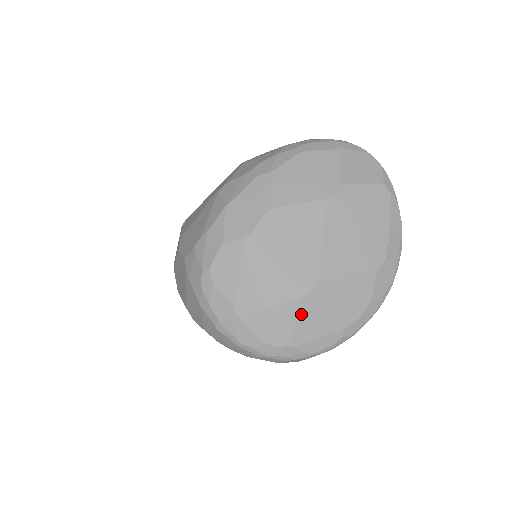
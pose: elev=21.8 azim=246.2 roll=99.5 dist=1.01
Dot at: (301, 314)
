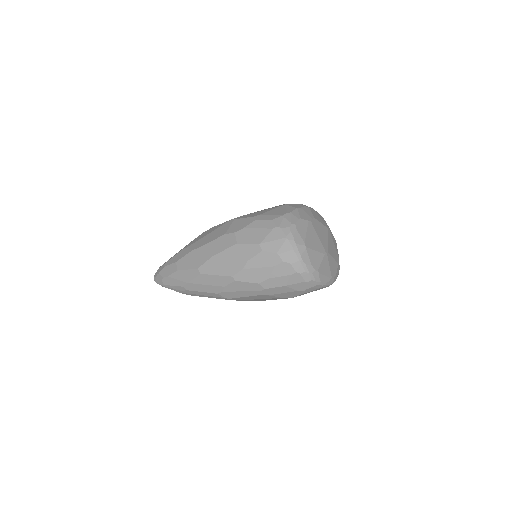
Dot at: (323, 260)
